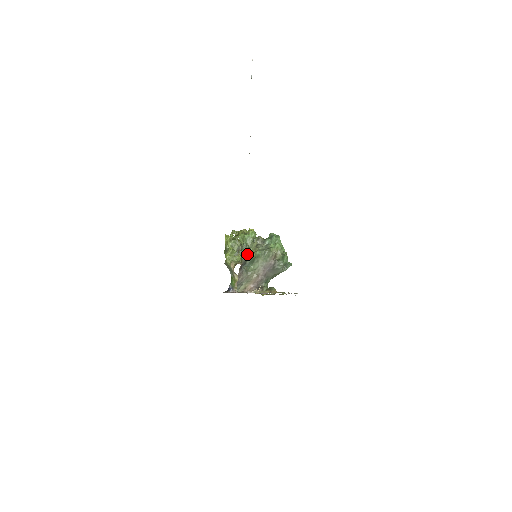
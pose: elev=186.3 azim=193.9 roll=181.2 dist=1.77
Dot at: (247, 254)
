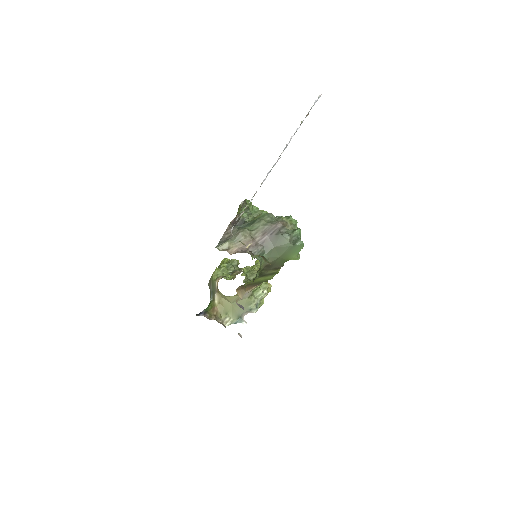
Dot at: (248, 221)
